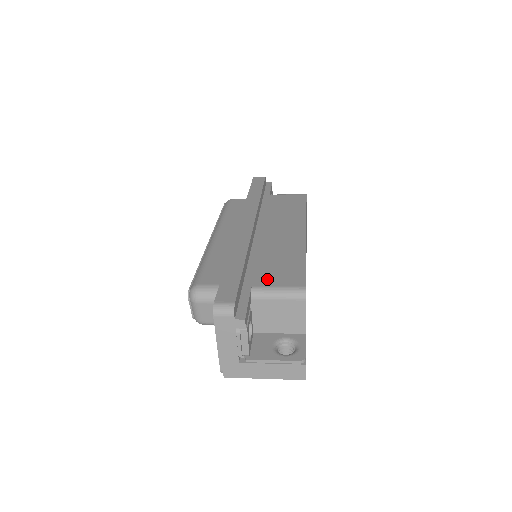
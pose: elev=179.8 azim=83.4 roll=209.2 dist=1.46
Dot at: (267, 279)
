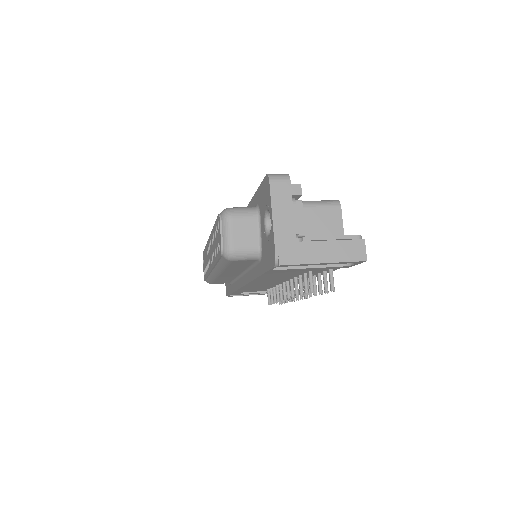
Dot at: occluded
